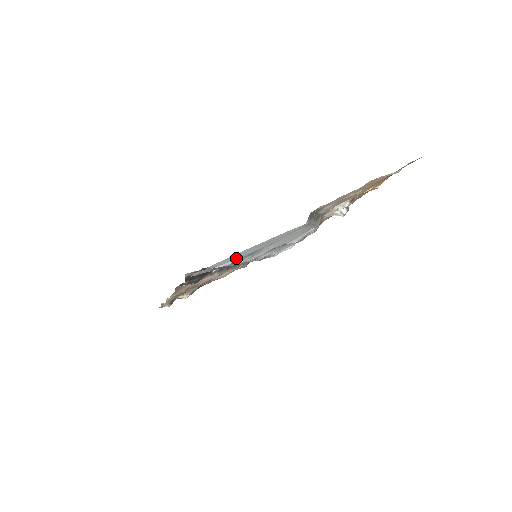
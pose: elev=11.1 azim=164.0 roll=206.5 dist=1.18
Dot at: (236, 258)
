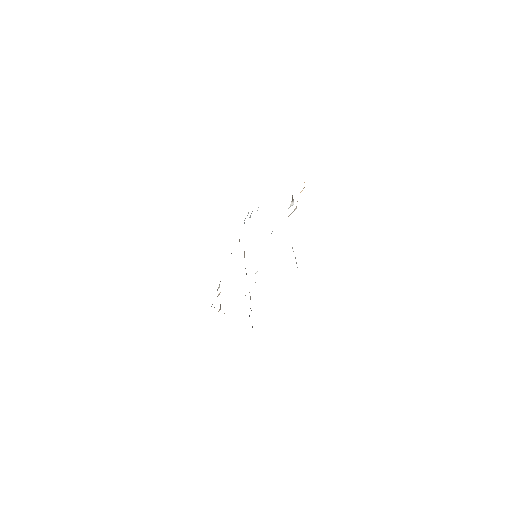
Dot at: occluded
